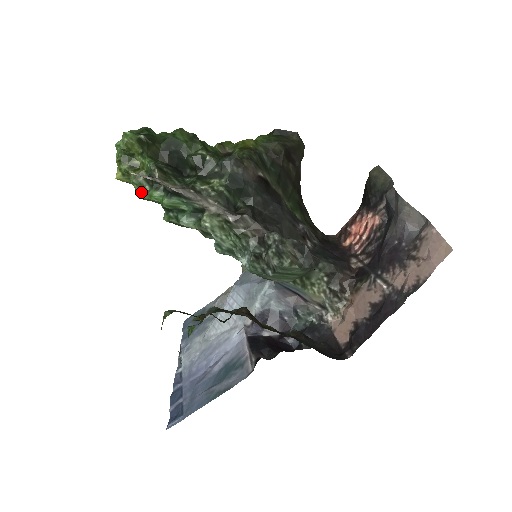
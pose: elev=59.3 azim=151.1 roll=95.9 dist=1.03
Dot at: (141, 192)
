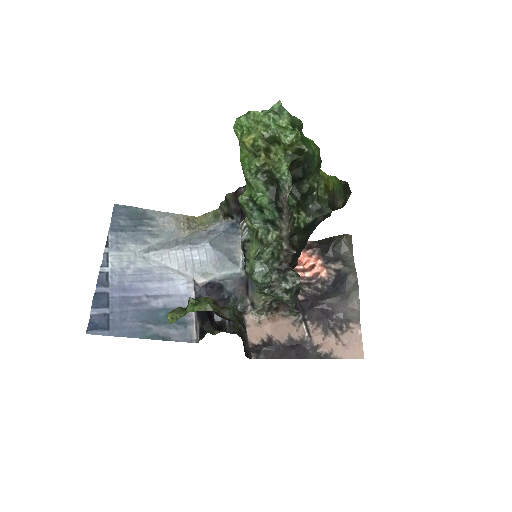
Dot at: (252, 174)
